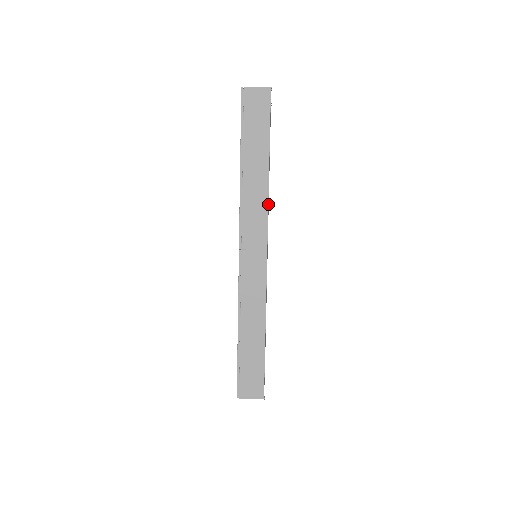
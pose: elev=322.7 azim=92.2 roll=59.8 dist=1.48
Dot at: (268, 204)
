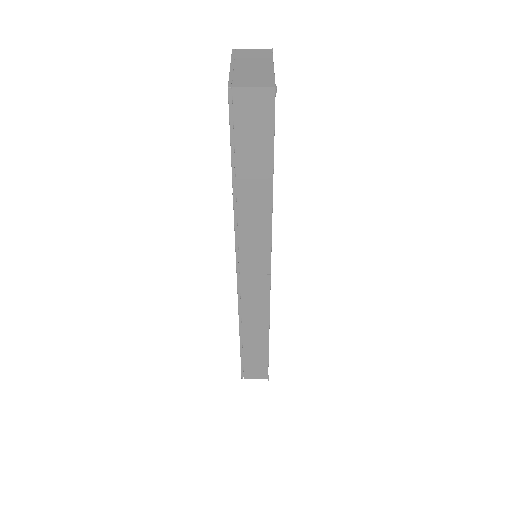
Dot at: occluded
